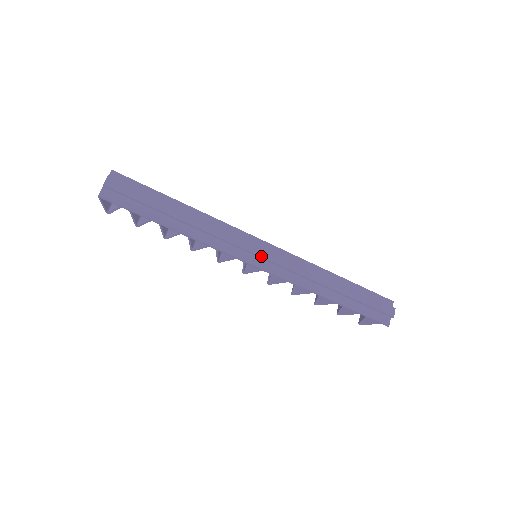
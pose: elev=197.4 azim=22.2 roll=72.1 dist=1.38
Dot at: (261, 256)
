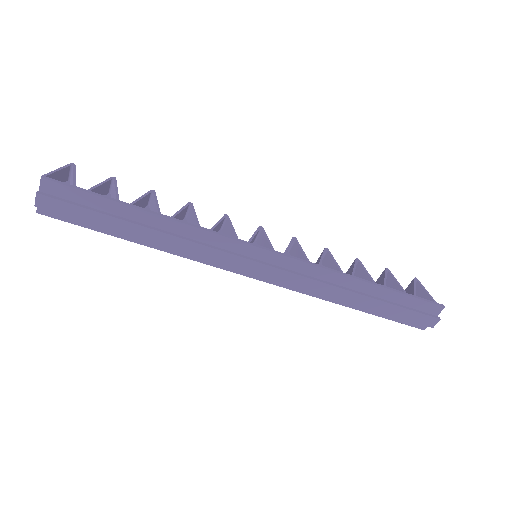
Dot at: (255, 272)
